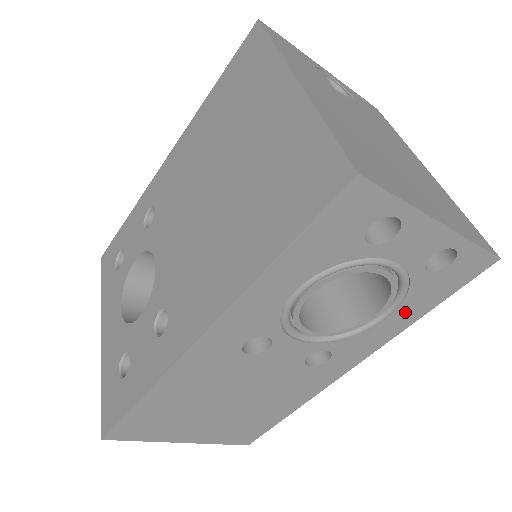
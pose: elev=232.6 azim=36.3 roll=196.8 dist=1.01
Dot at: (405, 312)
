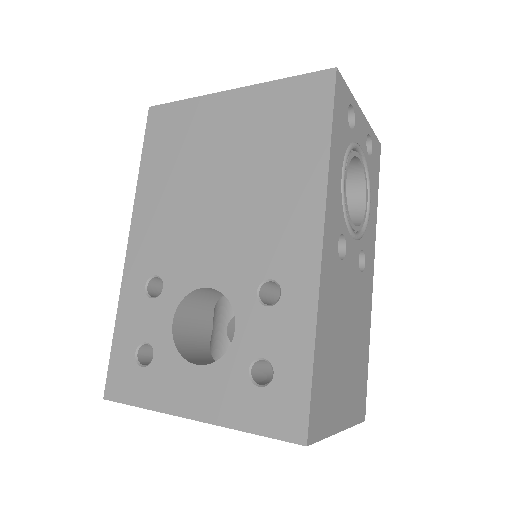
Dot at: (372, 199)
